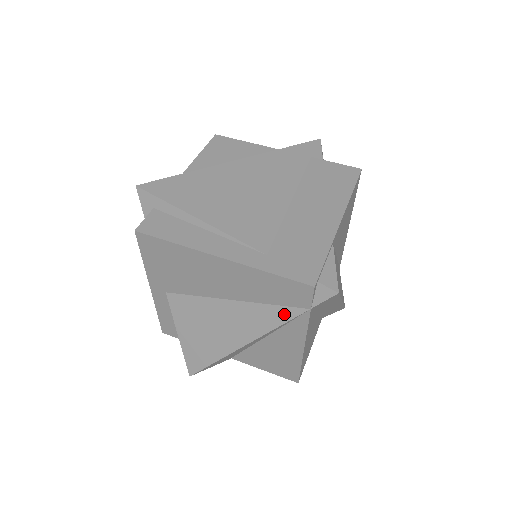
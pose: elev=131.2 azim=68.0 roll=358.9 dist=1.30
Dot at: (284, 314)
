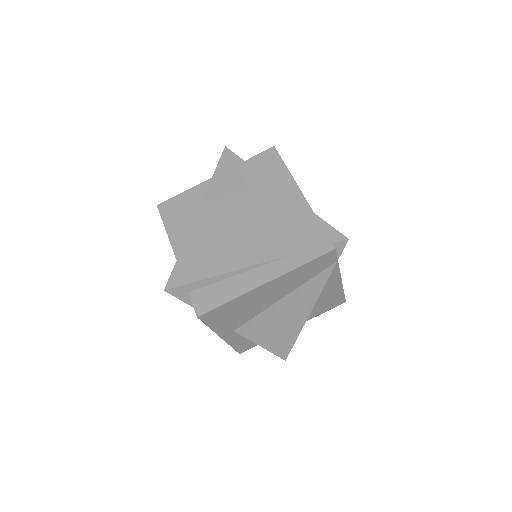
Dot at: (323, 277)
